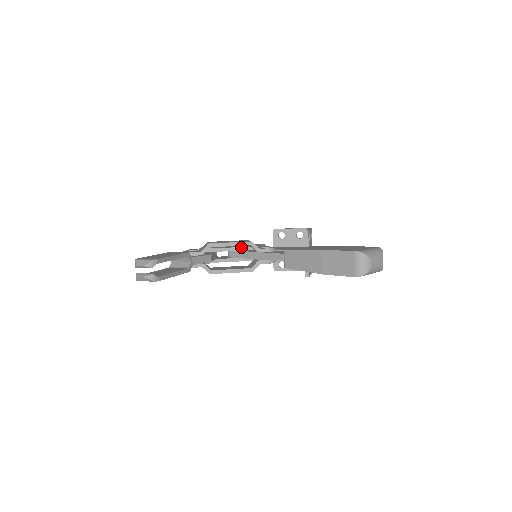
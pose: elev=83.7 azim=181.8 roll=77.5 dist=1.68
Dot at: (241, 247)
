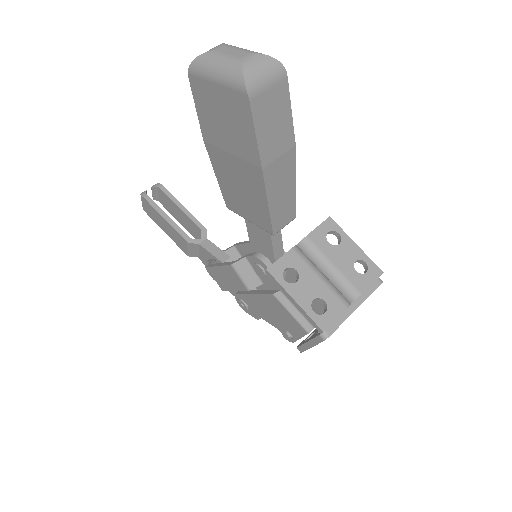
Dot at: occluded
